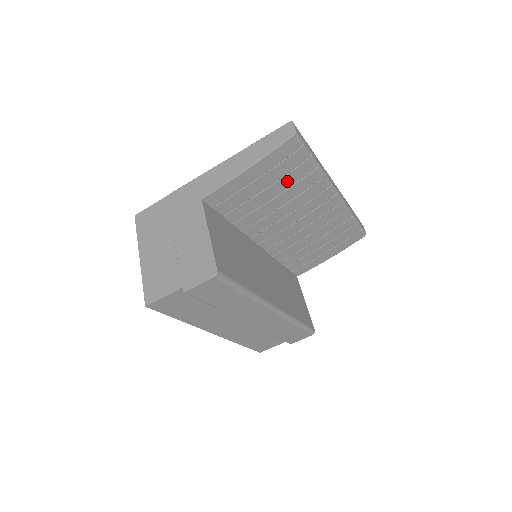
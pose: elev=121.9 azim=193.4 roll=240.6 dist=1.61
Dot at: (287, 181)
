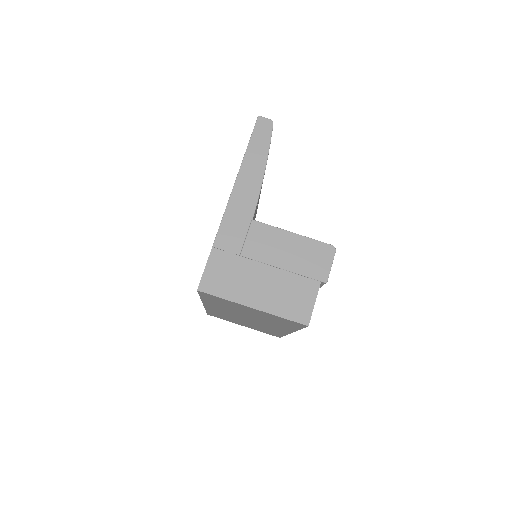
Dot at: occluded
